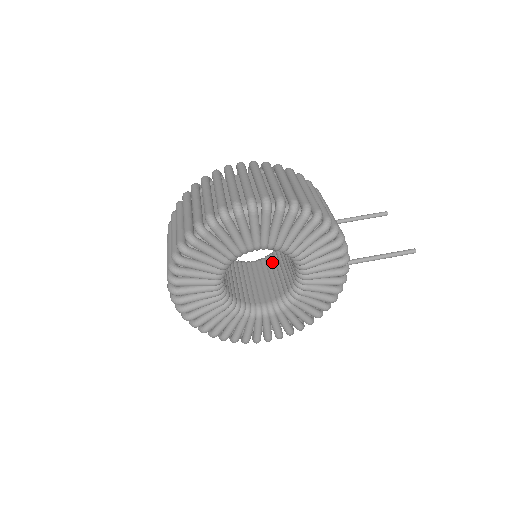
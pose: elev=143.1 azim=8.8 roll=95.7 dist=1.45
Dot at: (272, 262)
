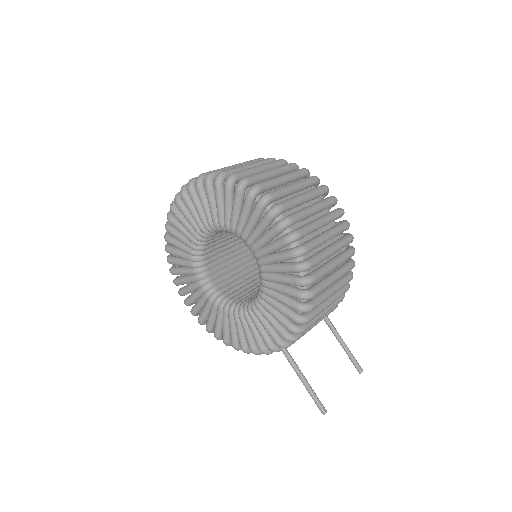
Dot at: occluded
